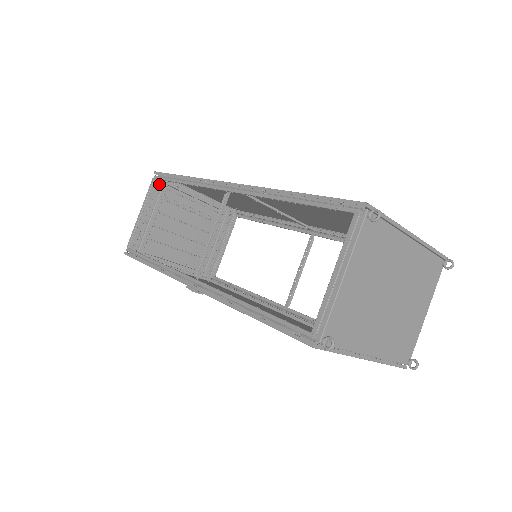
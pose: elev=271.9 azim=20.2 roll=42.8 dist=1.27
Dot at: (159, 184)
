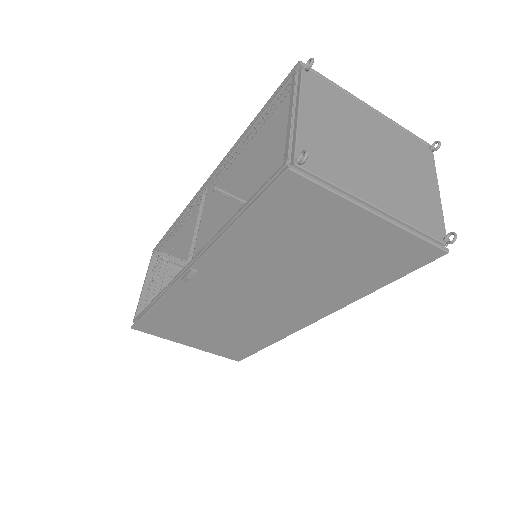
Dot at: (159, 260)
